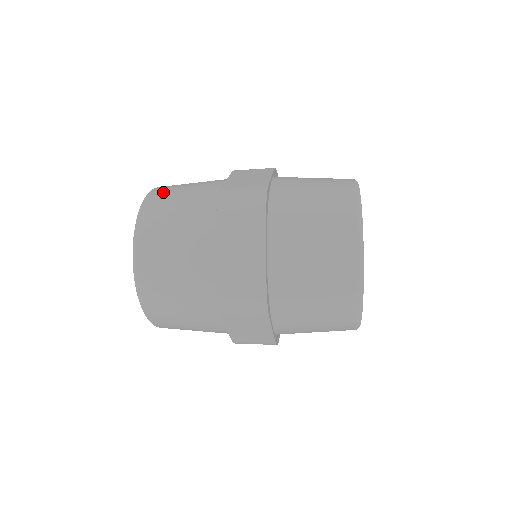
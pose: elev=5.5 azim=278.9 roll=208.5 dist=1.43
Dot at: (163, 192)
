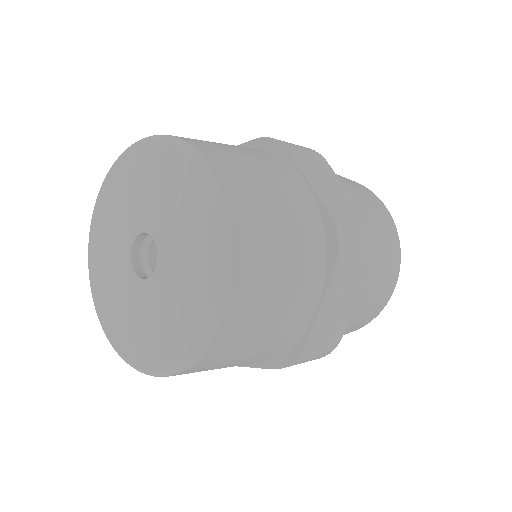
Dot at: (243, 189)
